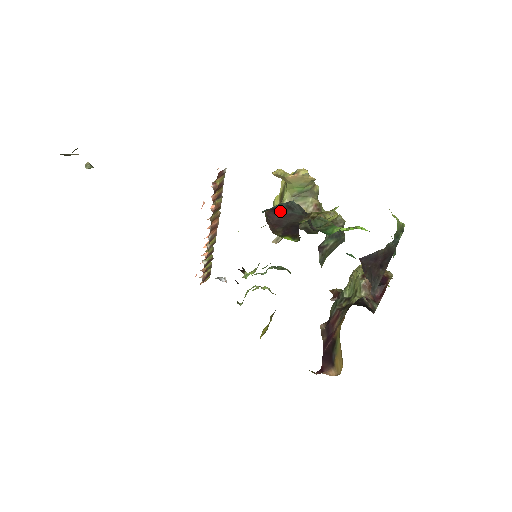
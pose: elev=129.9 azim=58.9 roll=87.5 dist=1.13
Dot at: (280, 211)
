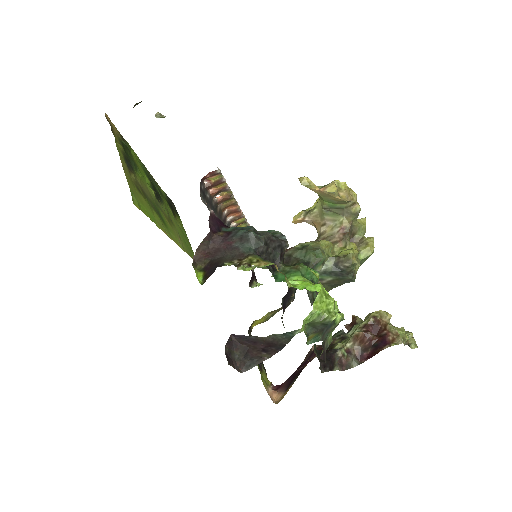
Dot at: (229, 239)
